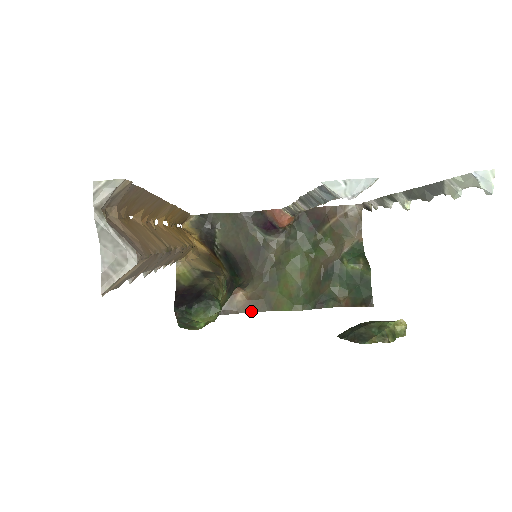
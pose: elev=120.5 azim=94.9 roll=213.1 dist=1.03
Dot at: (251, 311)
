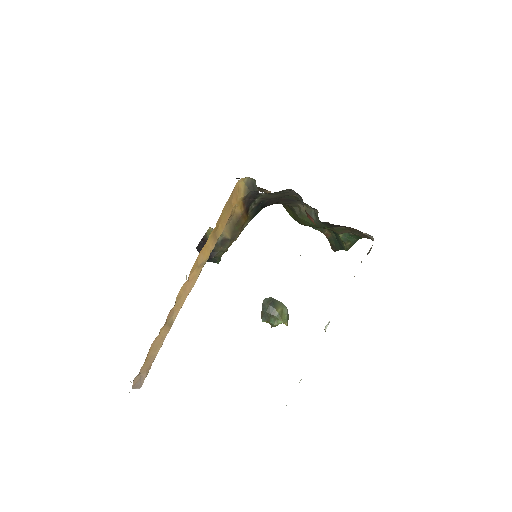
Dot at: occluded
